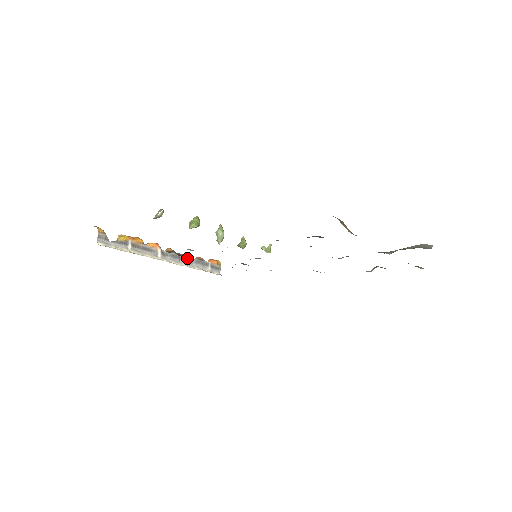
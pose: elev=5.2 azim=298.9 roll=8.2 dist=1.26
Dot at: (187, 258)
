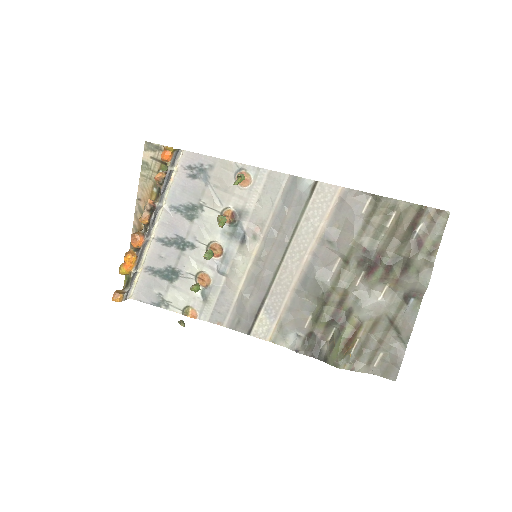
Dot at: (158, 203)
